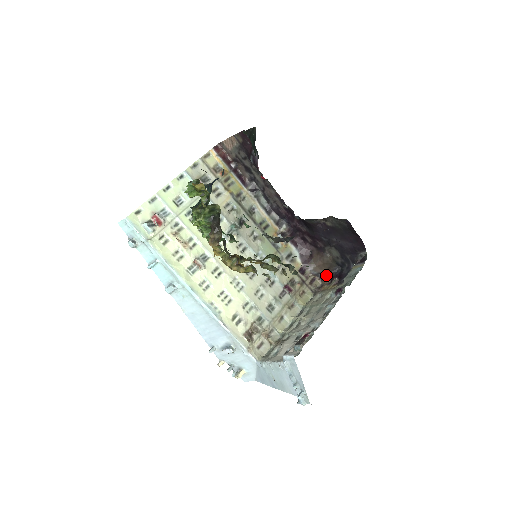
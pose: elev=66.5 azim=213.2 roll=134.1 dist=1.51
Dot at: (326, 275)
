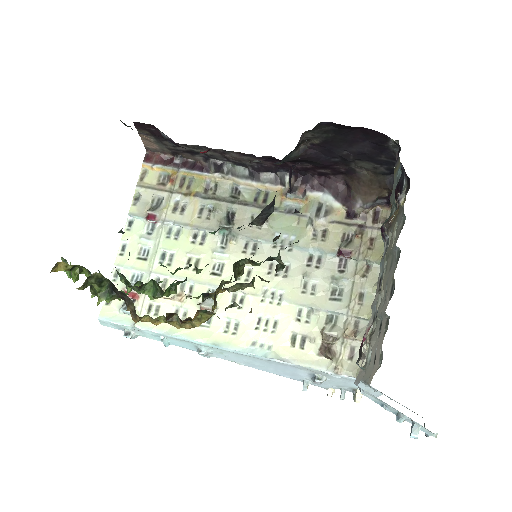
Dot at: (386, 196)
